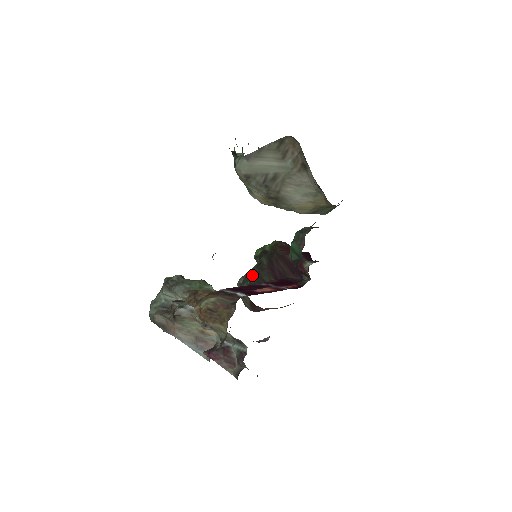
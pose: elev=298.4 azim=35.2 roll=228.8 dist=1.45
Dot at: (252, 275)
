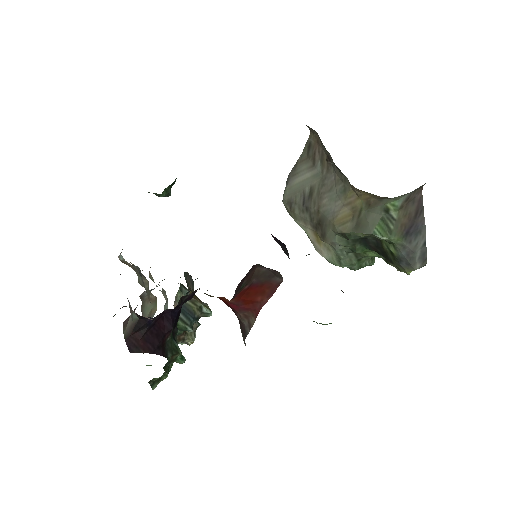
Dot at: occluded
